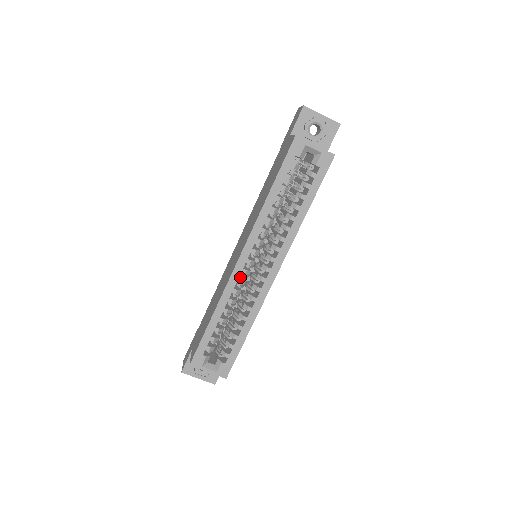
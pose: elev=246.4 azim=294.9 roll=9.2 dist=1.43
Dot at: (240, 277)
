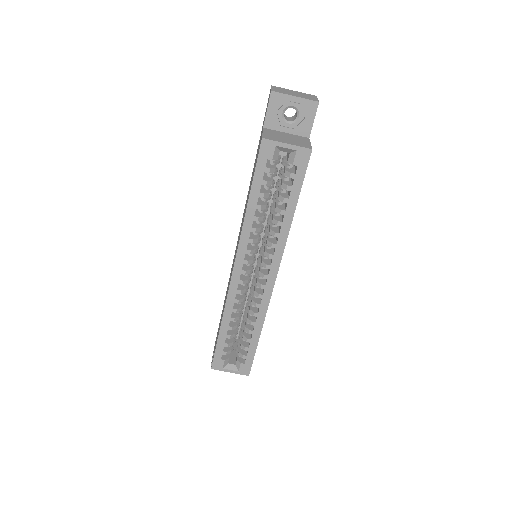
Dot at: (240, 286)
